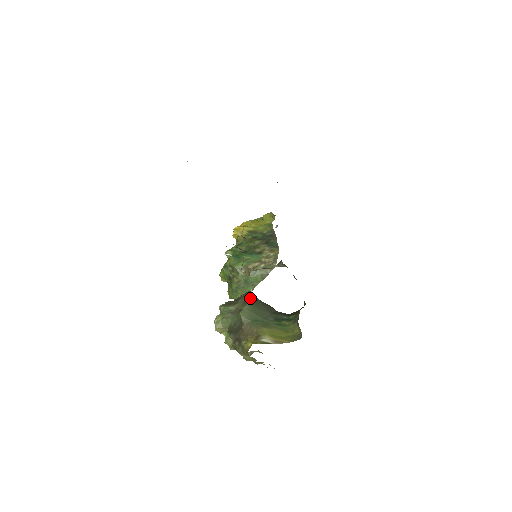
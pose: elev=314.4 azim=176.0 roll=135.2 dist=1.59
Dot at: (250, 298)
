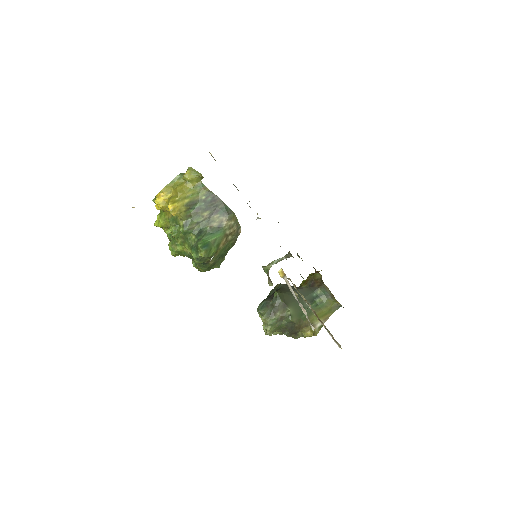
Dot at: (284, 299)
